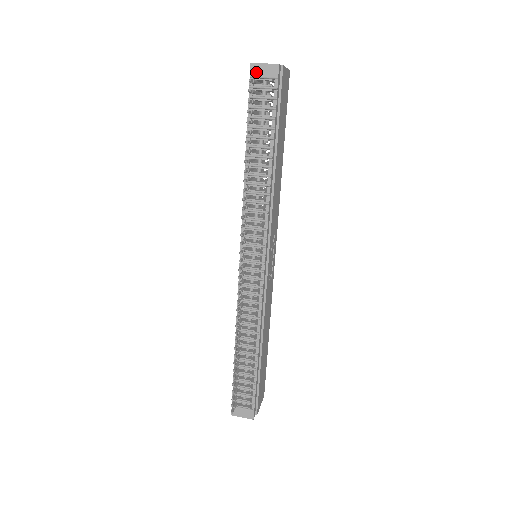
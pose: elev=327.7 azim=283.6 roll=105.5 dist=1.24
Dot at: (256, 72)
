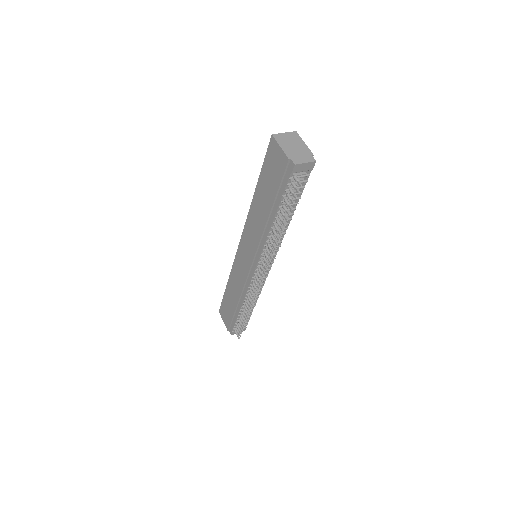
Dot at: (297, 169)
